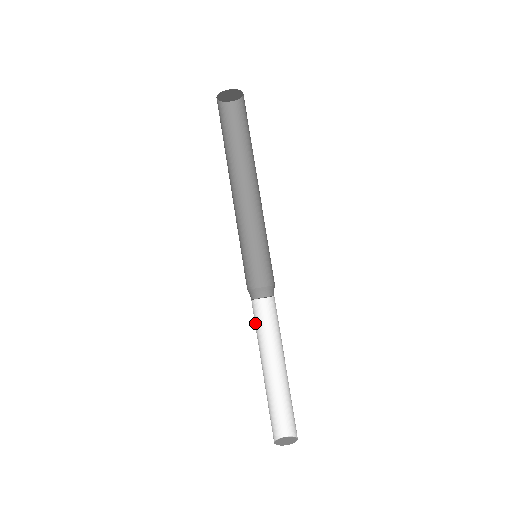
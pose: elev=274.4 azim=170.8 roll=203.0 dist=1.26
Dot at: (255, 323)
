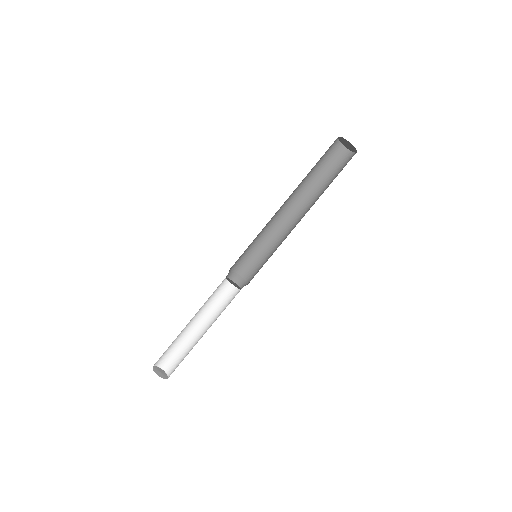
Dot at: (219, 294)
